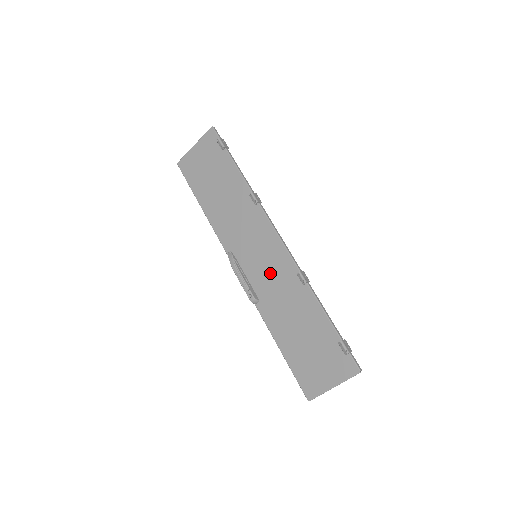
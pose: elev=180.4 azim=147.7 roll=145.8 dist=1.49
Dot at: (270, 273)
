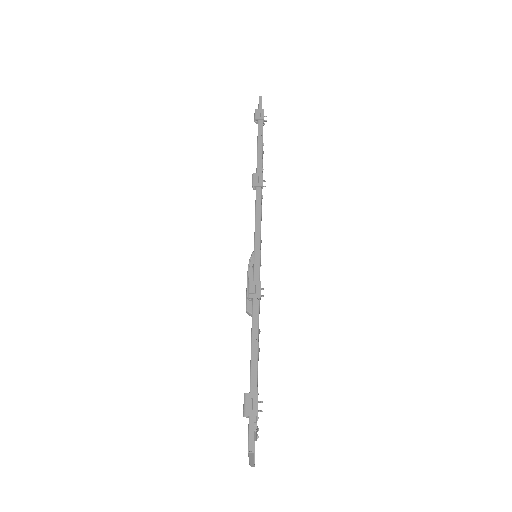
Dot at: occluded
